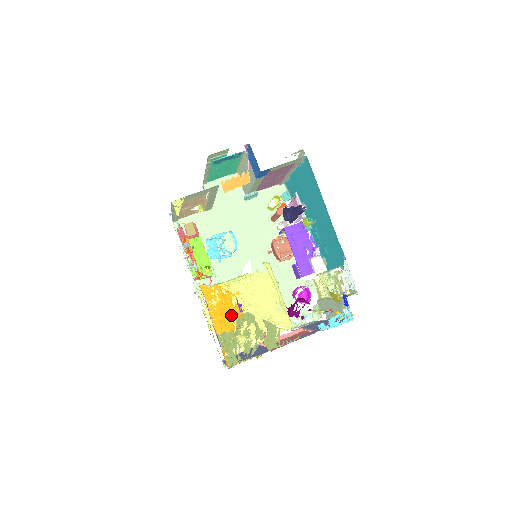
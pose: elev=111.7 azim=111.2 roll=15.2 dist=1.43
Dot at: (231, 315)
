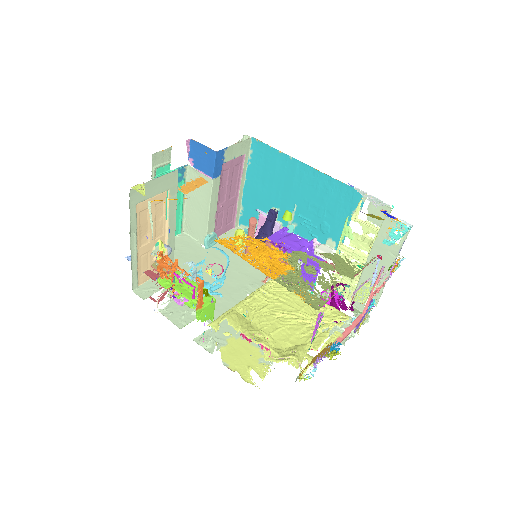
Dot at: (276, 258)
